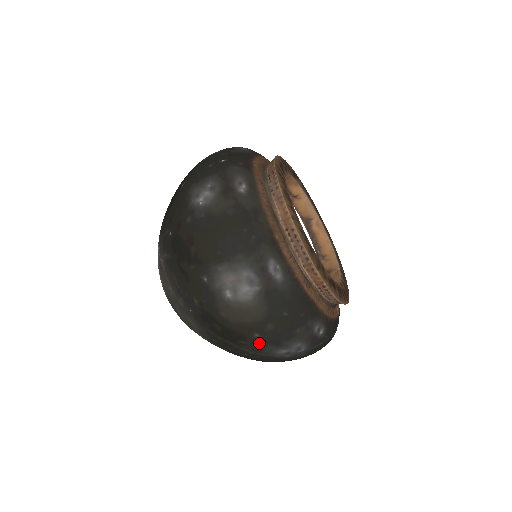
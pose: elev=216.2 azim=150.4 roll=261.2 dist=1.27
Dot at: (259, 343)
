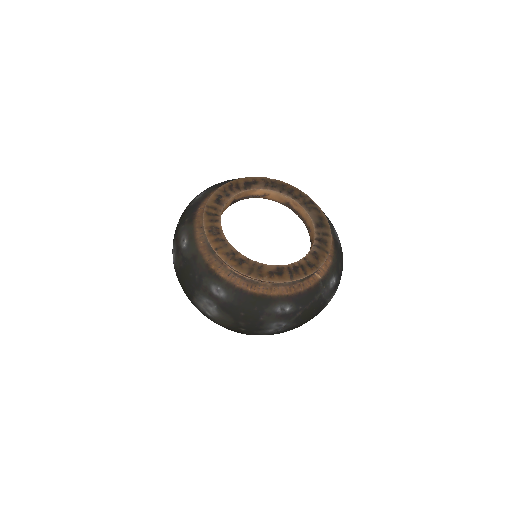
Dot at: (250, 332)
